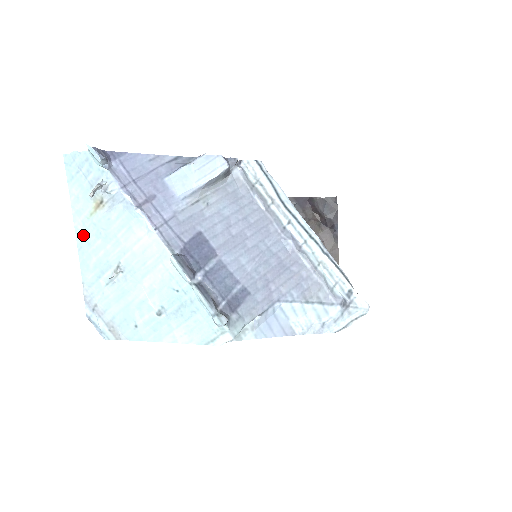
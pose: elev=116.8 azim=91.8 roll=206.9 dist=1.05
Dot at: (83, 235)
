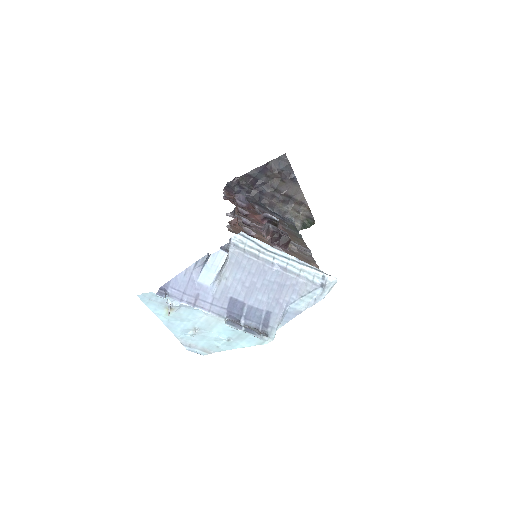
Dot at: (167, 321)
